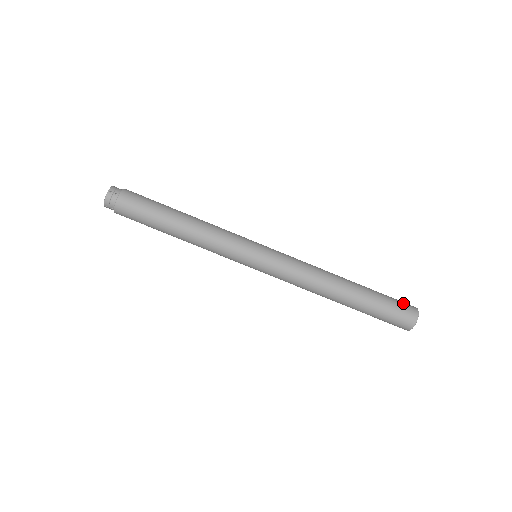
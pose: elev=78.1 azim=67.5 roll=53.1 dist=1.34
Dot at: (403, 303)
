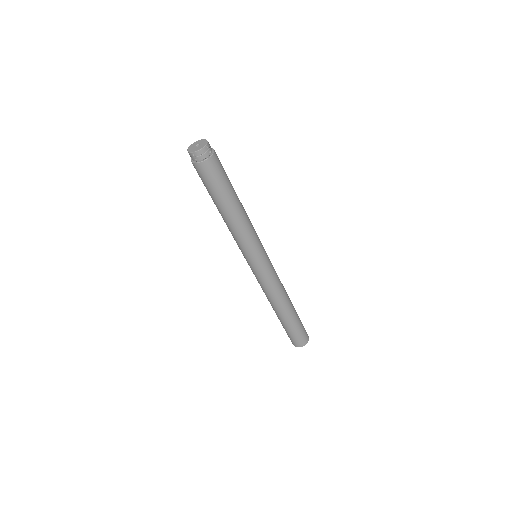
Dot at: occluded
